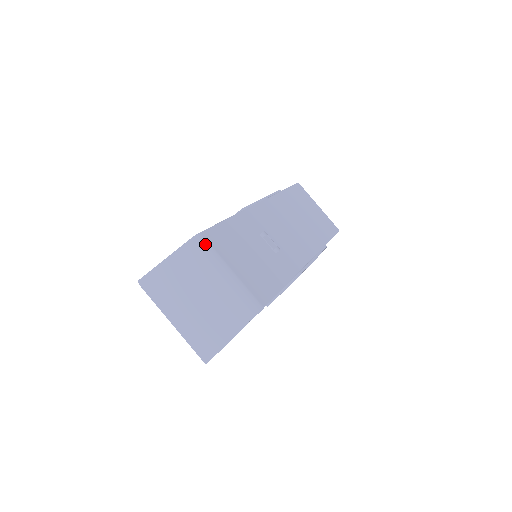
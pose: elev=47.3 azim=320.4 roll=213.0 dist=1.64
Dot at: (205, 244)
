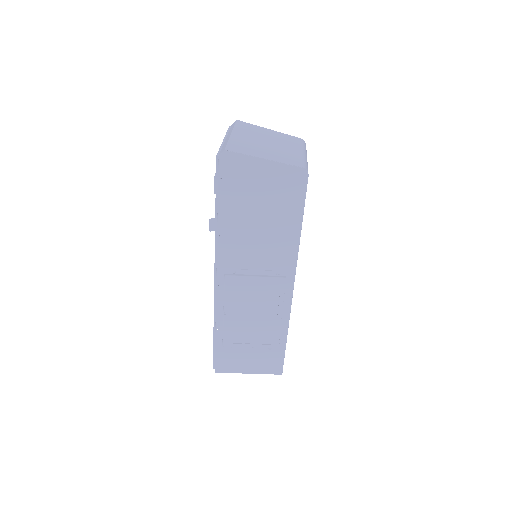
Dot at: occluded
